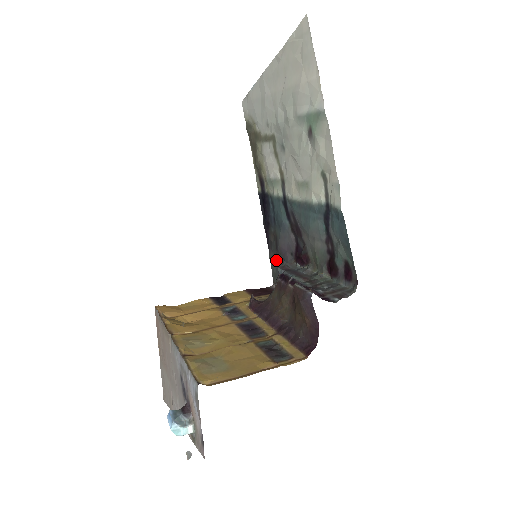
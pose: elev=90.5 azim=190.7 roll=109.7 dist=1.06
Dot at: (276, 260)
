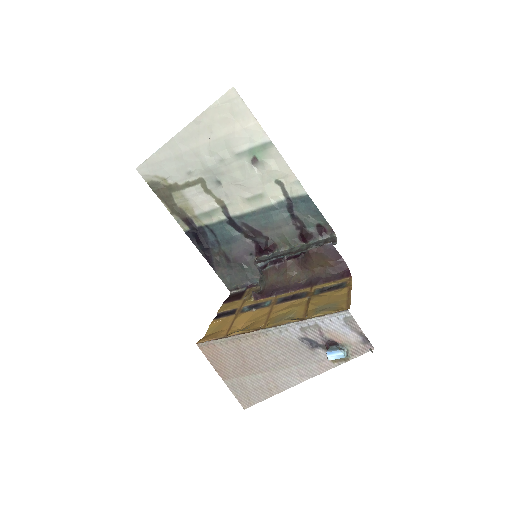
Dot at: (228, 271)
